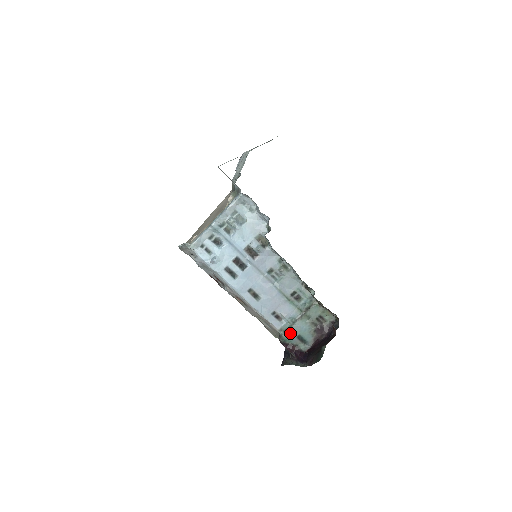
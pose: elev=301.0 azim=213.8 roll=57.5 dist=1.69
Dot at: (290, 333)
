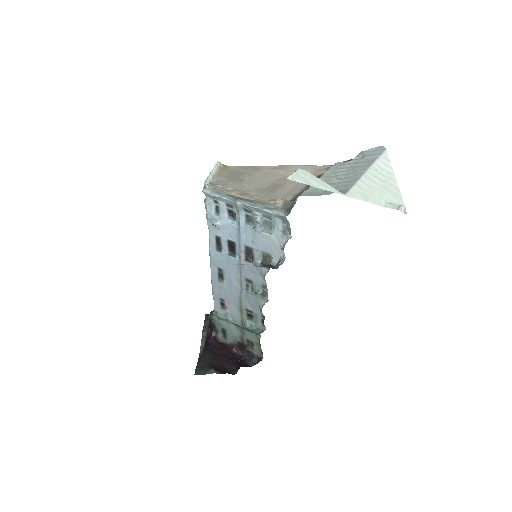
Dot at: (220, 321)
